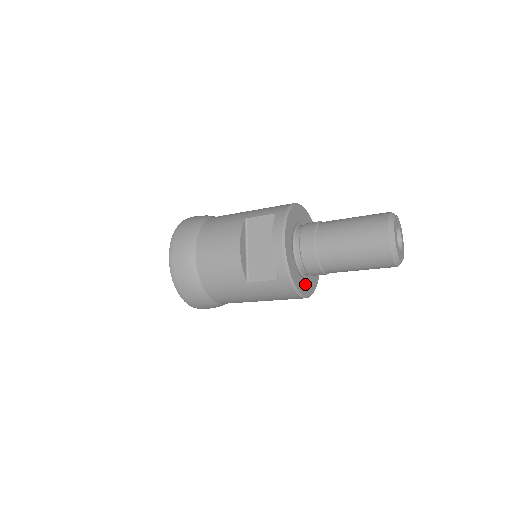
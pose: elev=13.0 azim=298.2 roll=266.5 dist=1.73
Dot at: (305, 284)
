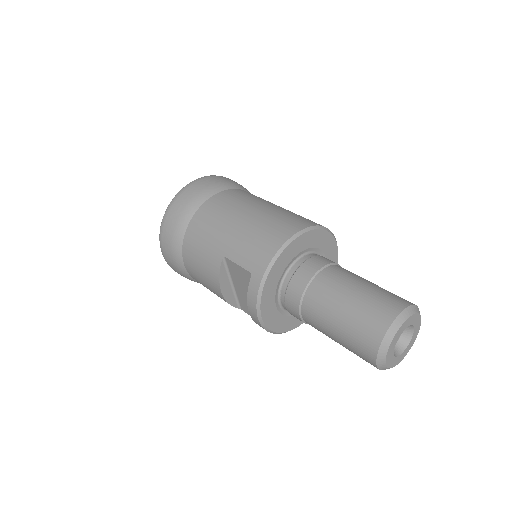
Dot at: occluded
